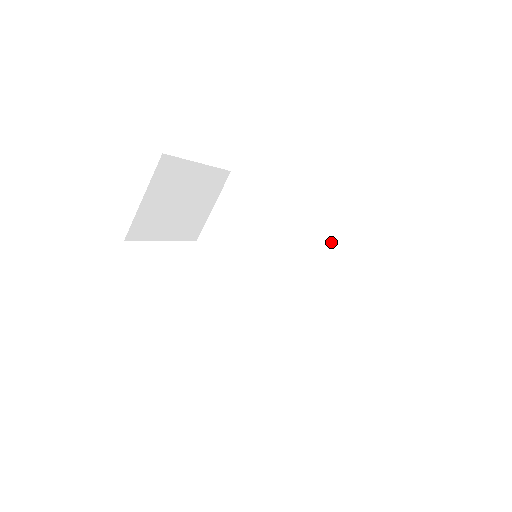
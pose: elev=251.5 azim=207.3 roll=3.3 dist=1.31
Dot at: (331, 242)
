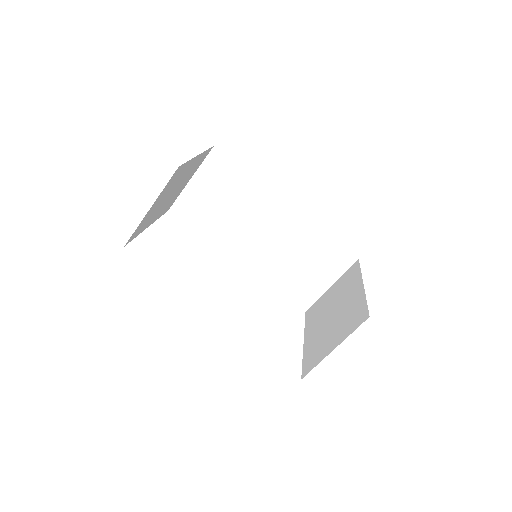
Dot at: (314, 231)
